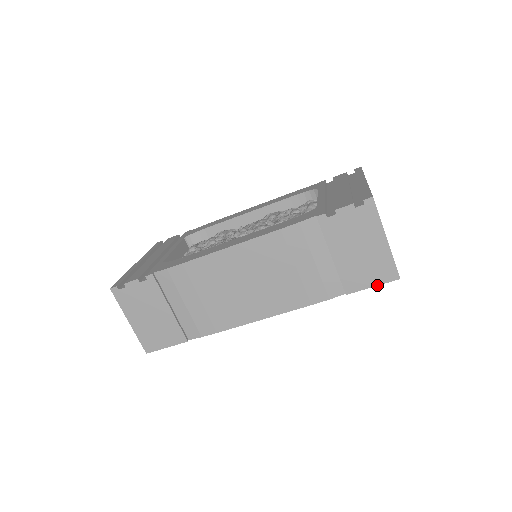
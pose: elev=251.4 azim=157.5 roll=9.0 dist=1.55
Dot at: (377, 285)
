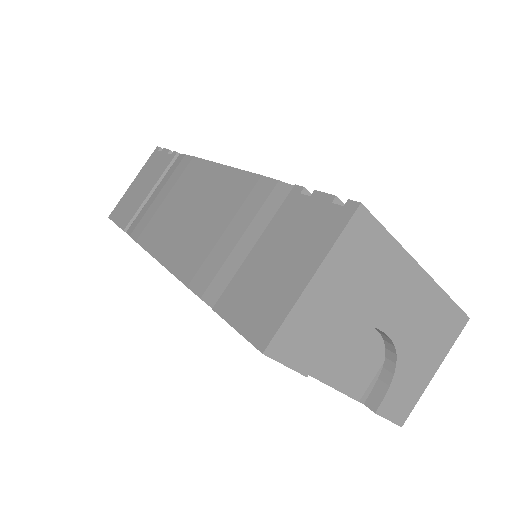
Dot at: (240, 332)
